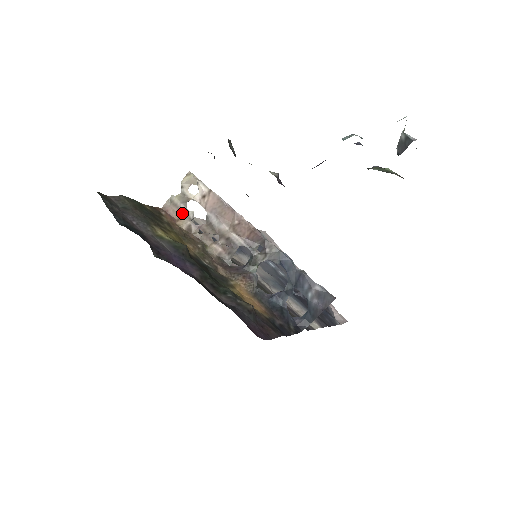
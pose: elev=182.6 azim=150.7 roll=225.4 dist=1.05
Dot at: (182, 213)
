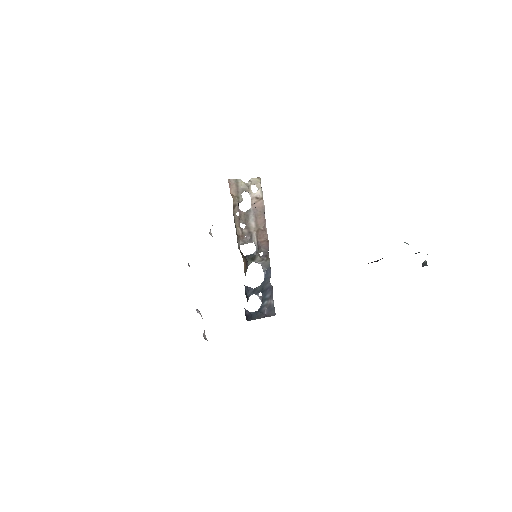
Dot at: (237, 194)
